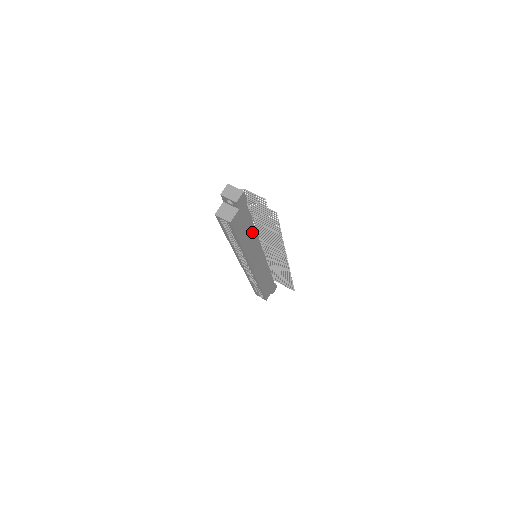
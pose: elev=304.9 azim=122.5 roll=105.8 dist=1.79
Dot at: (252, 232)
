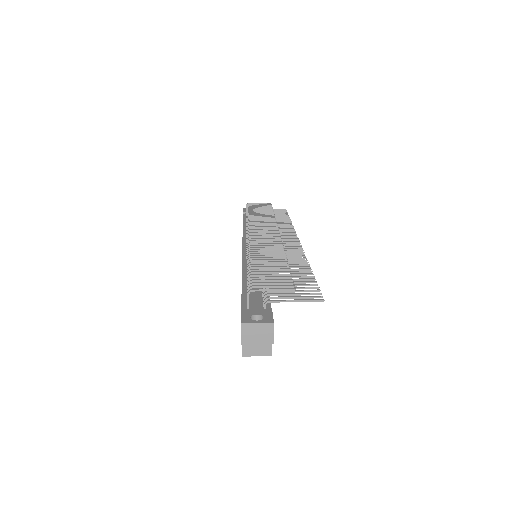
Dot at: occluded
